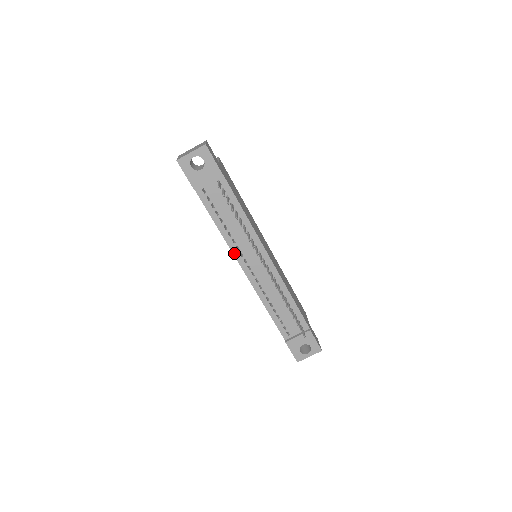
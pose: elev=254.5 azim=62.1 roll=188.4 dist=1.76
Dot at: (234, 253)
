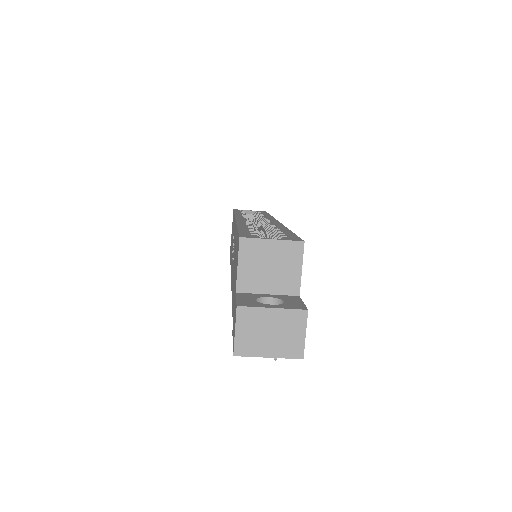
Dot at: occluded
